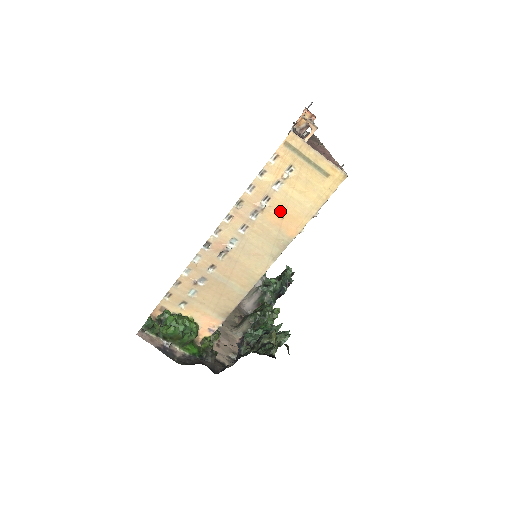
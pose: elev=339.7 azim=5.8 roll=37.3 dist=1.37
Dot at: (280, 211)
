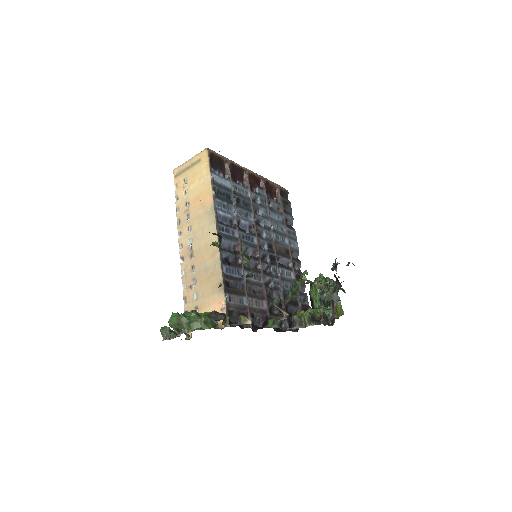
Dot at: (196, 200)
